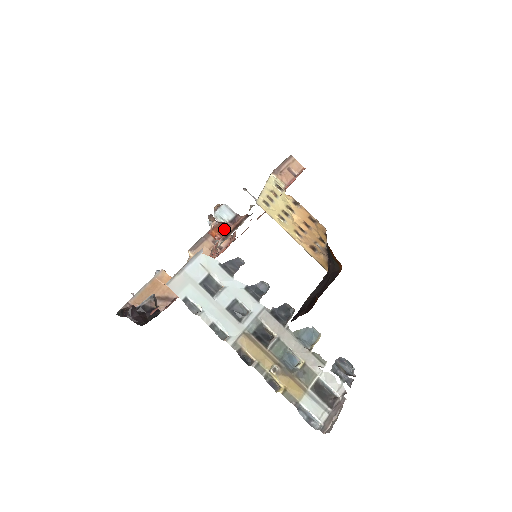
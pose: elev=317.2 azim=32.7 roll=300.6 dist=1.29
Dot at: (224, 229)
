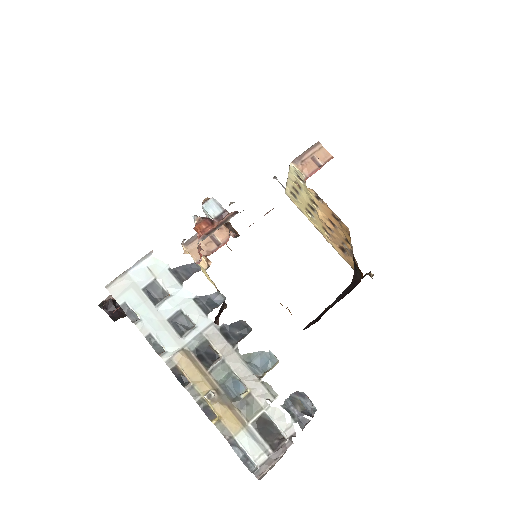
Dot at: (207, 226)
